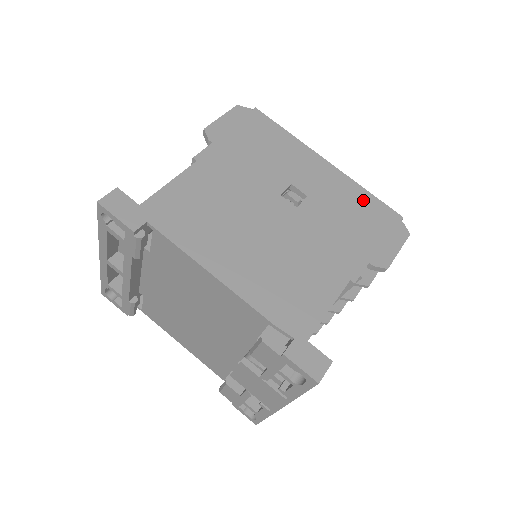
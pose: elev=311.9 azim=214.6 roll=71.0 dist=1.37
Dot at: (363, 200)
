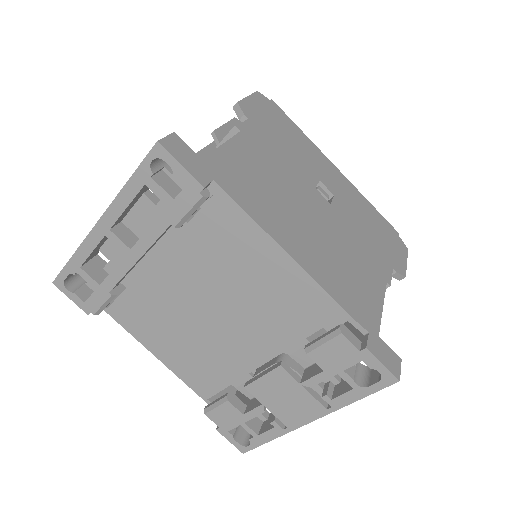
Dot at: (371, 211)
